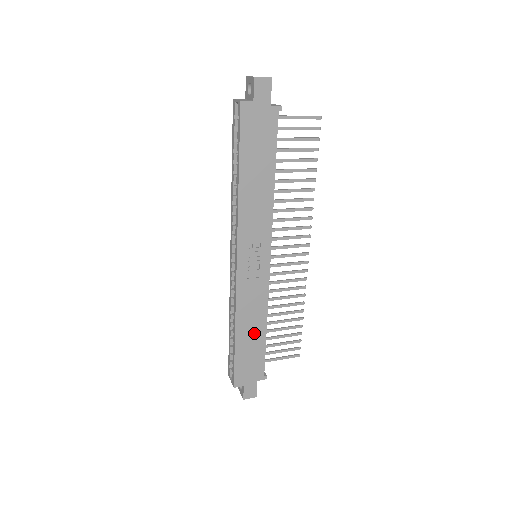
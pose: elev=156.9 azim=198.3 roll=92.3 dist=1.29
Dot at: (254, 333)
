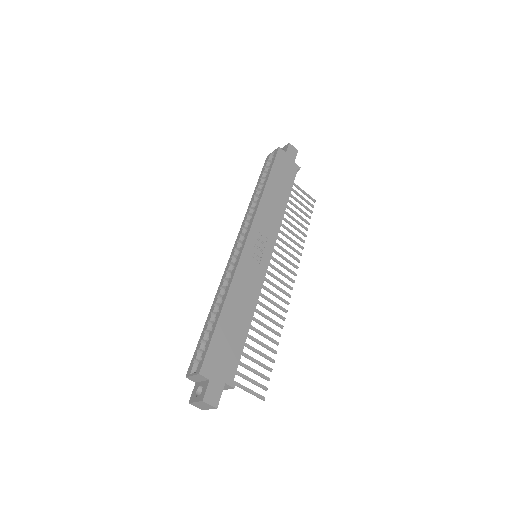
Dot at: (239, 318)
